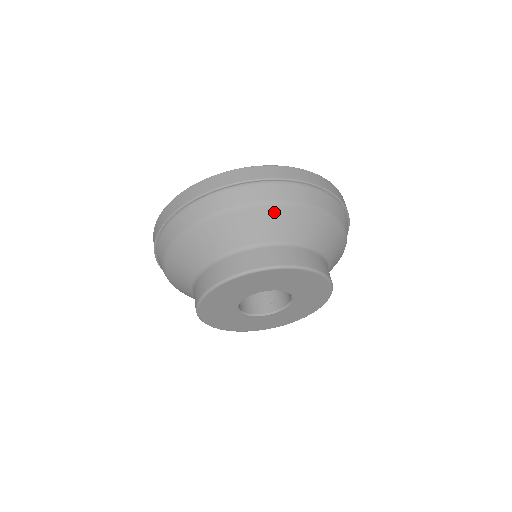
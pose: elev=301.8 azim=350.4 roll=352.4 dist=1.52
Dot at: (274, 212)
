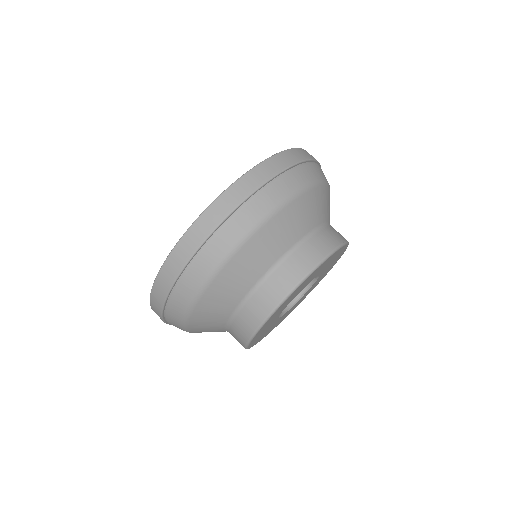
Dot at: (249, 249)
